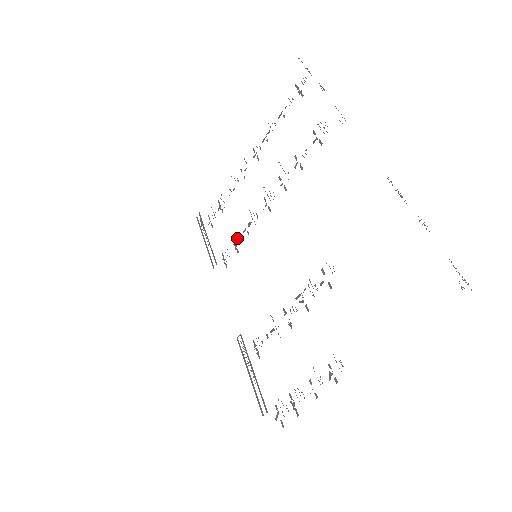
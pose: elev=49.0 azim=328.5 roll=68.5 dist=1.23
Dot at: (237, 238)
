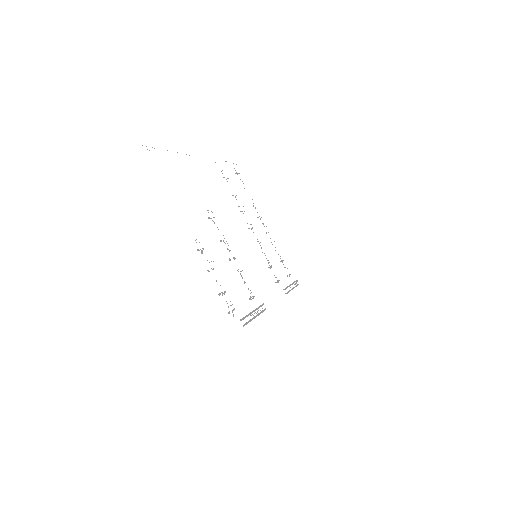
Dot at: (269, 262)
